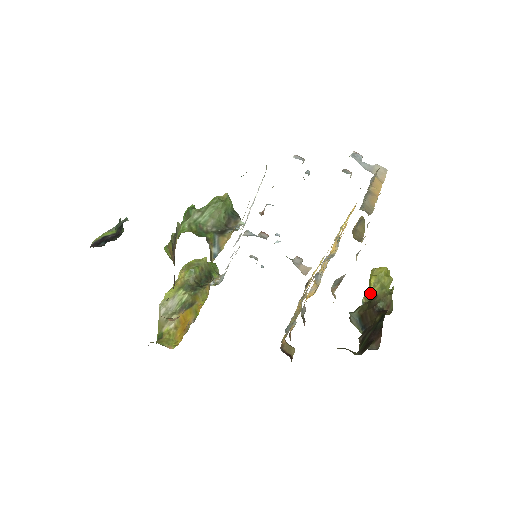
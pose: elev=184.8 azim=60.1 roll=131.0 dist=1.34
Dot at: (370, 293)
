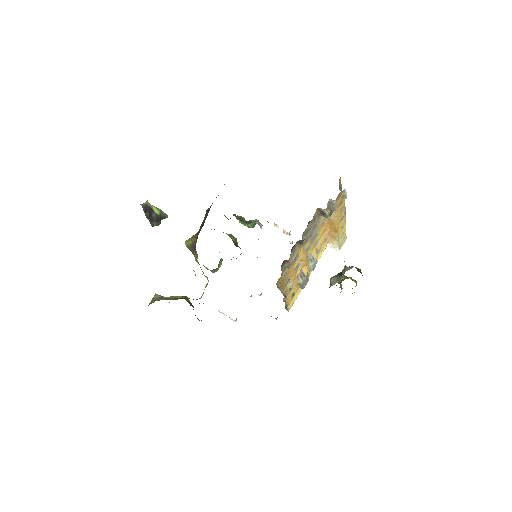
Dot at: occluded
